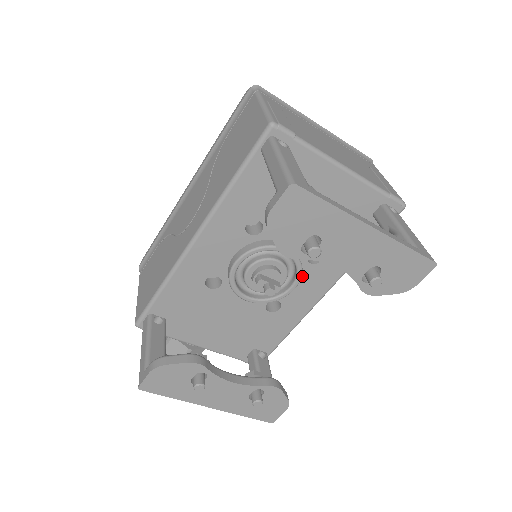
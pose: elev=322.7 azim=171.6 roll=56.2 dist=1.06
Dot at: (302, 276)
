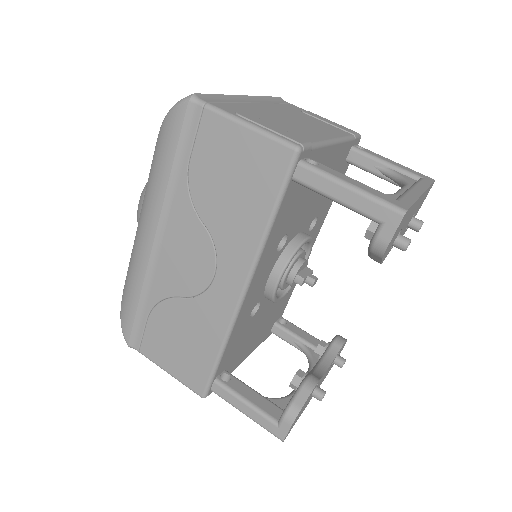
Dot at: occluded
